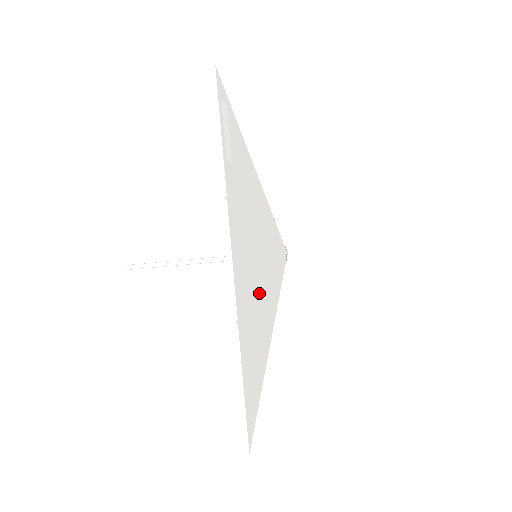
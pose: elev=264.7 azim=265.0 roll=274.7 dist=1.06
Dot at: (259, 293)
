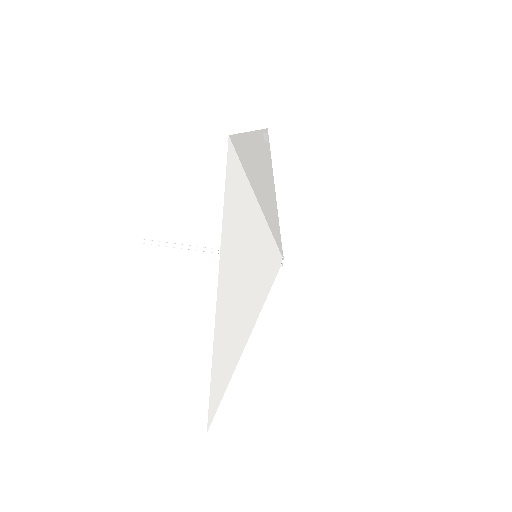
Dot at: (261, 182)
